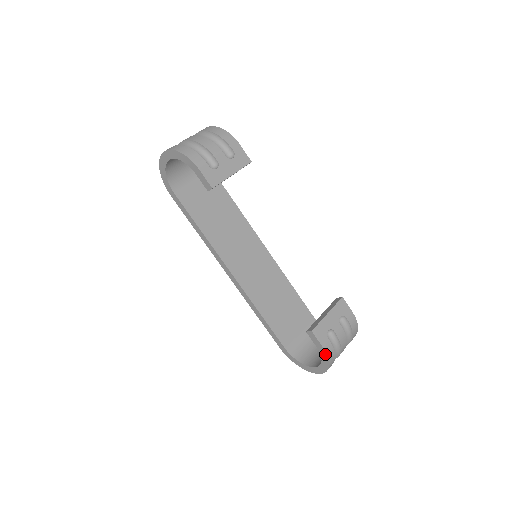
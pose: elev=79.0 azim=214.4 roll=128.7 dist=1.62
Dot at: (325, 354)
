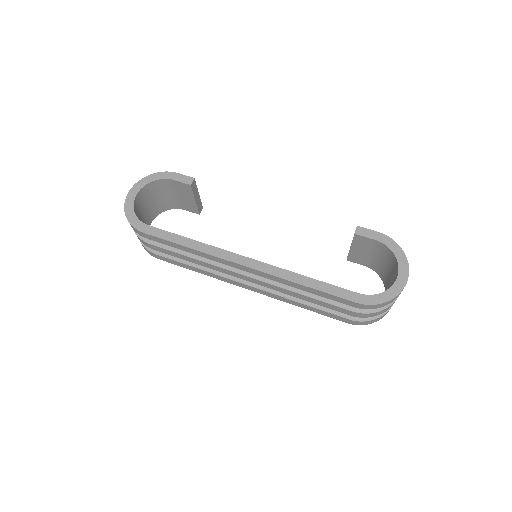
Dot at: (387, 238)
